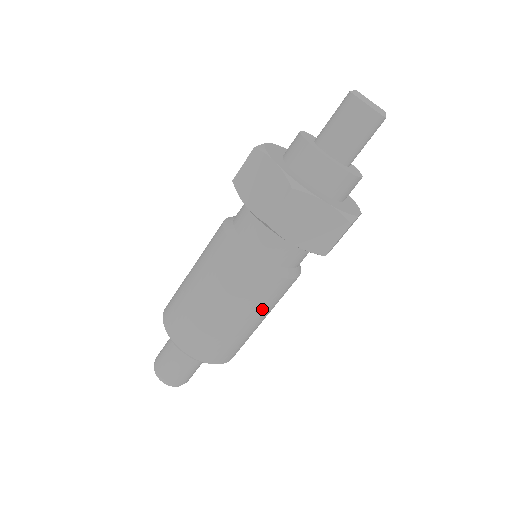
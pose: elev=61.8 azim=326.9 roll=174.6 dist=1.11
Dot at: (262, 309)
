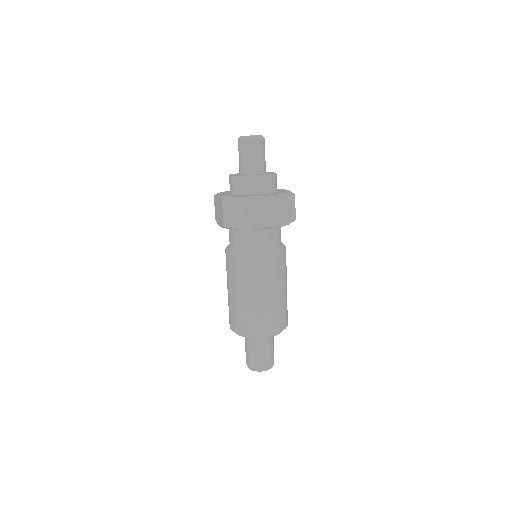
Dot at: (286, 275)
